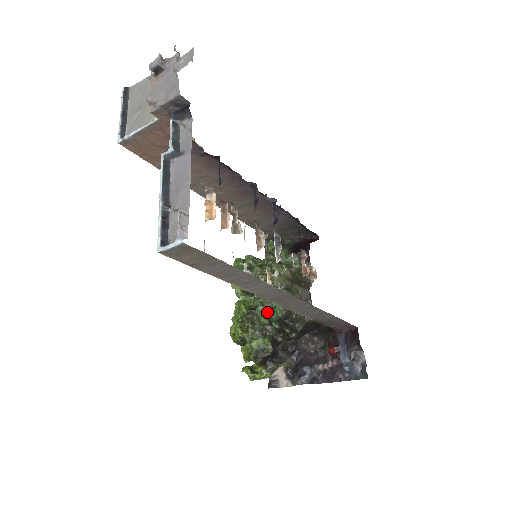
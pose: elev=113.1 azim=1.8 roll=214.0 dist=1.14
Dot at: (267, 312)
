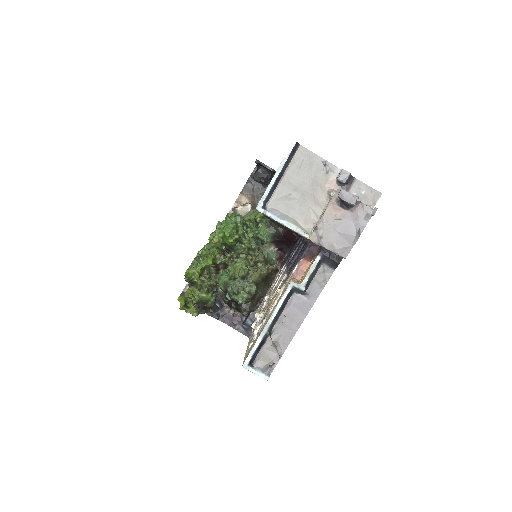
Dot at: (230, 287)
